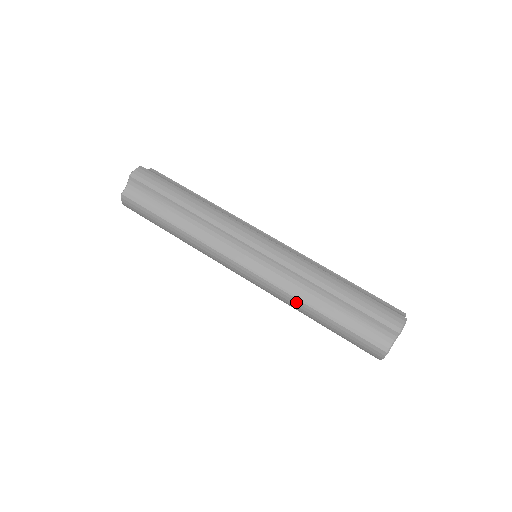
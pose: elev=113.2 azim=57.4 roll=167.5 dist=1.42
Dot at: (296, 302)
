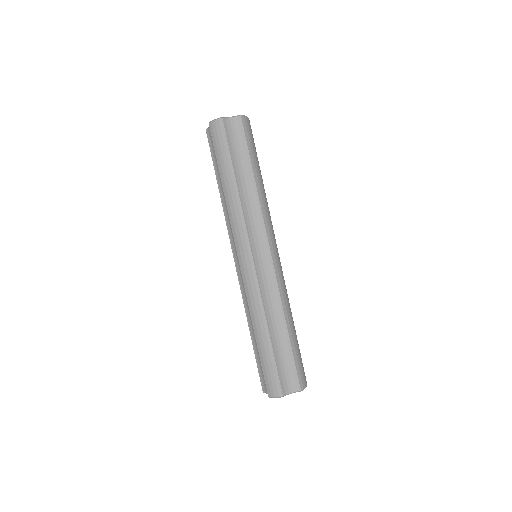
Dot at: (261, 312)
